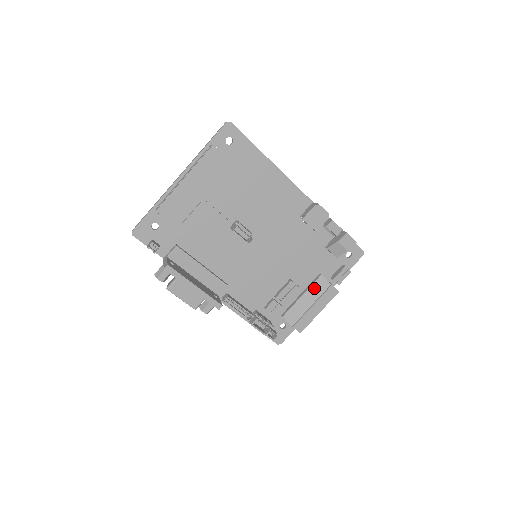
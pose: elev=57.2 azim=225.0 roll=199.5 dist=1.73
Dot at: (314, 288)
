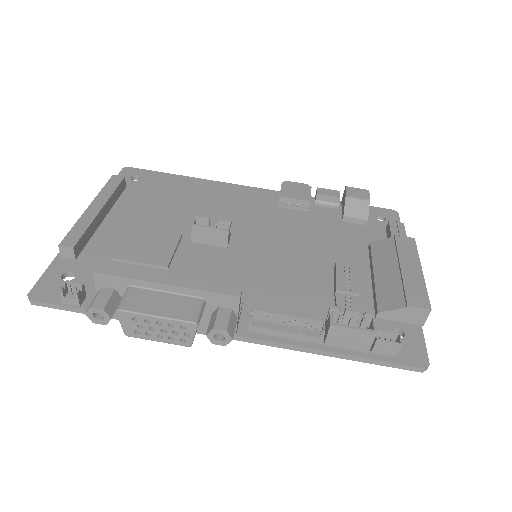
Dot at: (378, 256)
